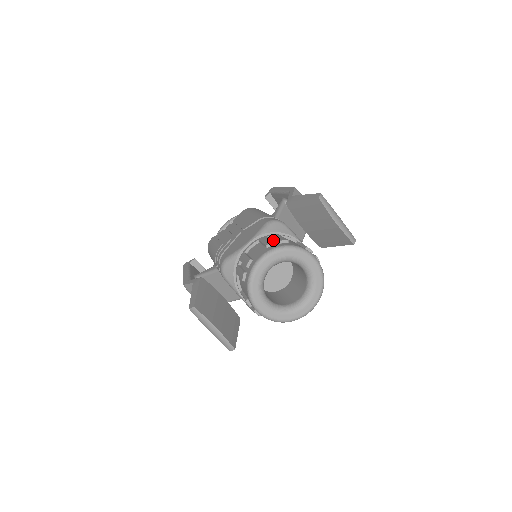
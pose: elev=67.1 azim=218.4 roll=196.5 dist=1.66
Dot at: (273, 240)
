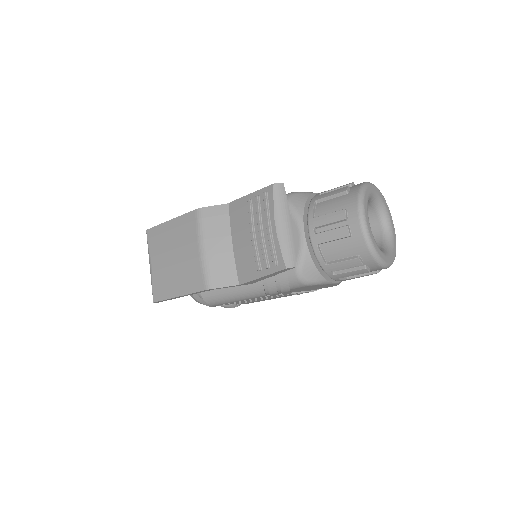
Dot at: occluded
